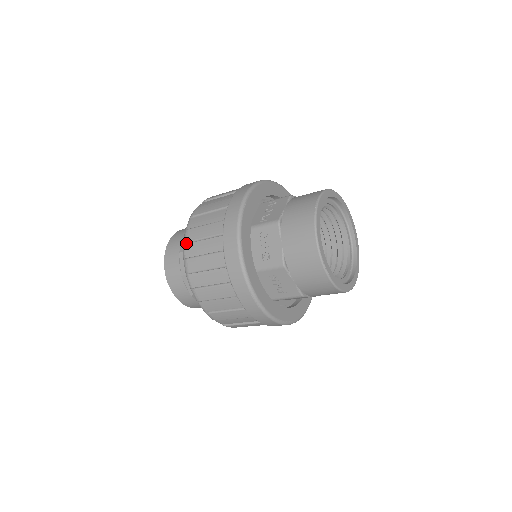
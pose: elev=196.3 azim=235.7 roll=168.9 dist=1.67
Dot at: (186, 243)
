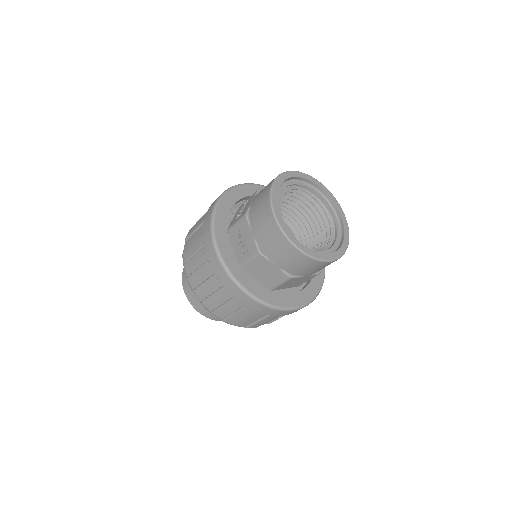
Dot at: occluded
